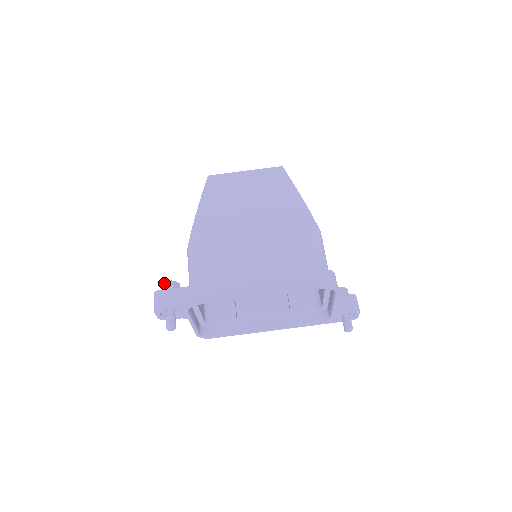
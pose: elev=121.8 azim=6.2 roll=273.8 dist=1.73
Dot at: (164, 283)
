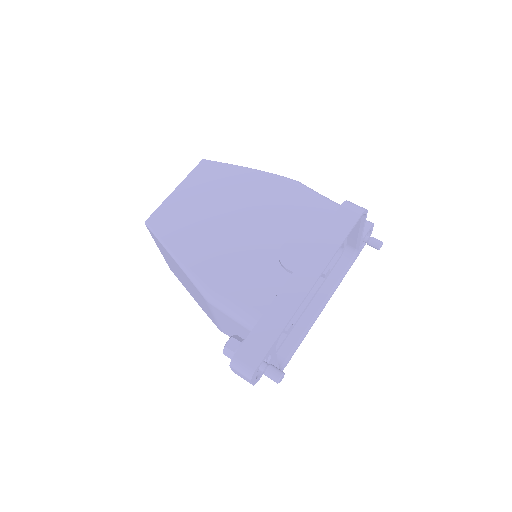
Dot at: (226, 347)
